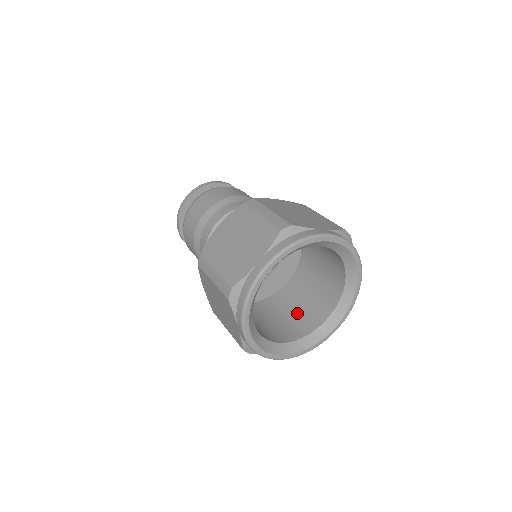
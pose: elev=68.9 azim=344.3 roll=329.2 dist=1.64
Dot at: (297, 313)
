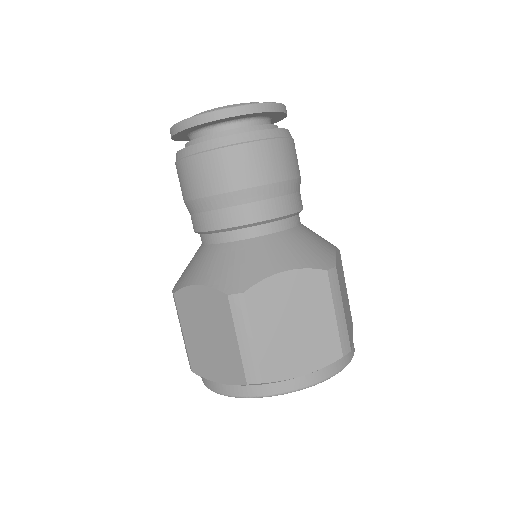
Dot at: occluded
